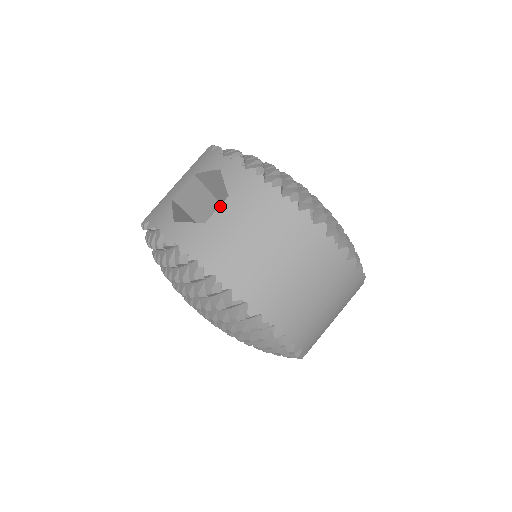
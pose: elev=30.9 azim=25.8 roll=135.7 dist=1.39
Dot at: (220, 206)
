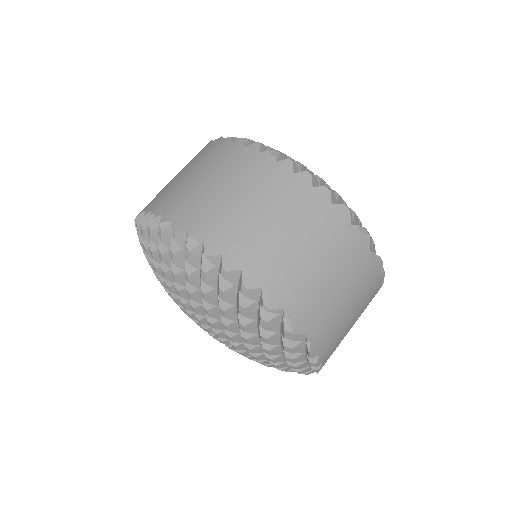
Dot at: occluded
